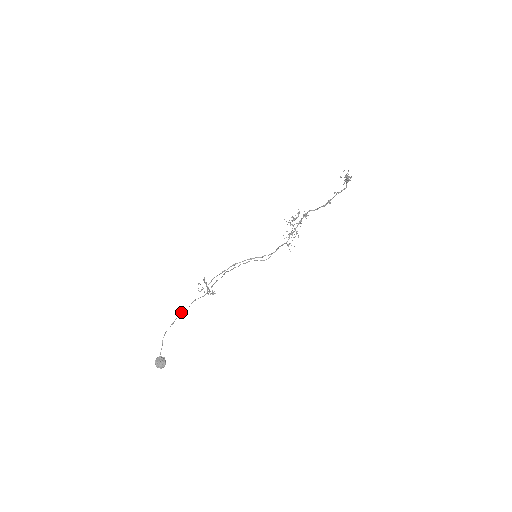
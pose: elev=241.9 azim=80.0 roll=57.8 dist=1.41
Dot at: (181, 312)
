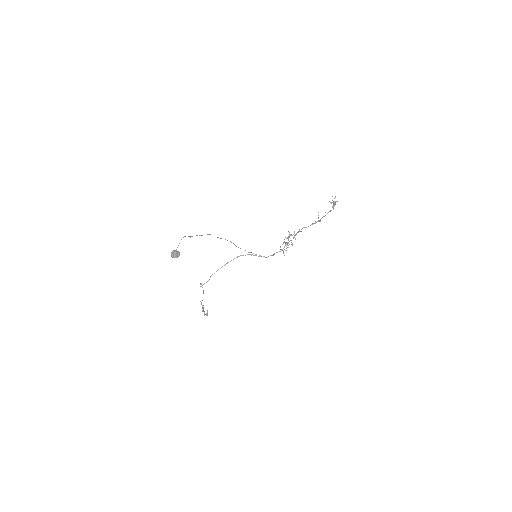
Dot at: occluded
